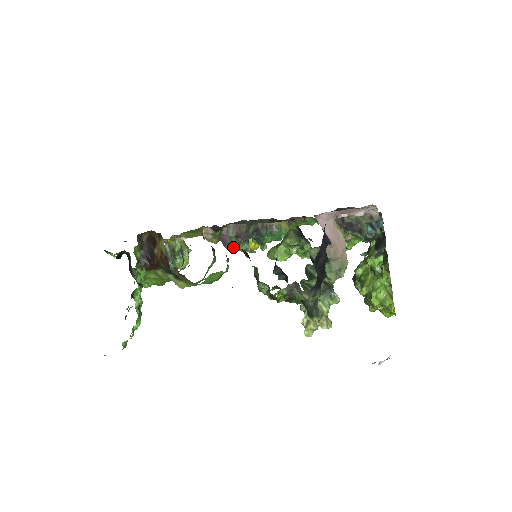
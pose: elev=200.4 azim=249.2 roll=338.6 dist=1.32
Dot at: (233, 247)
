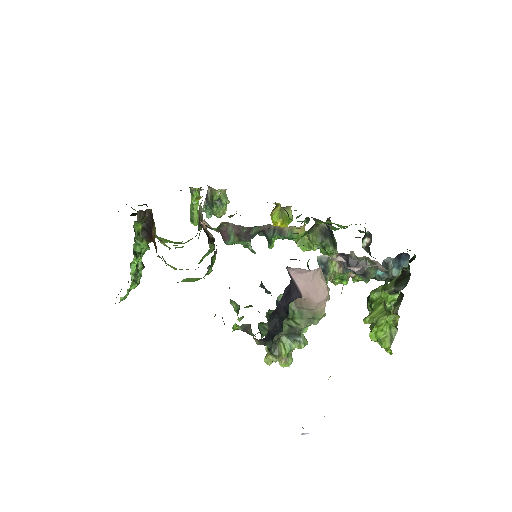
Dot at: (231, 244)
